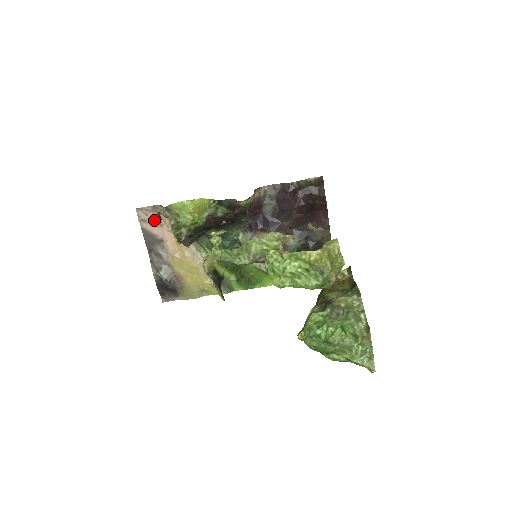
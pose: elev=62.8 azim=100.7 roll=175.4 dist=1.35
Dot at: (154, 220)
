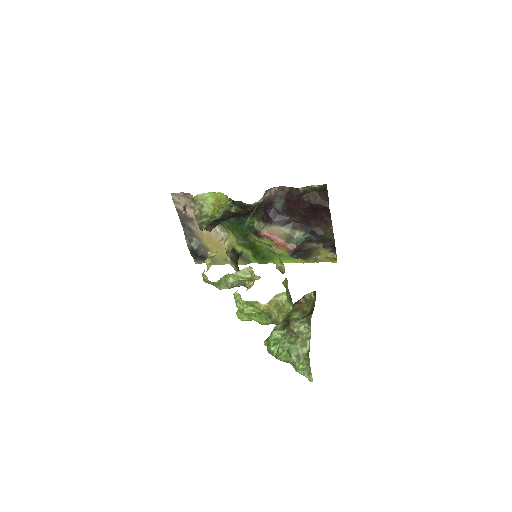
Dot at: occluded
